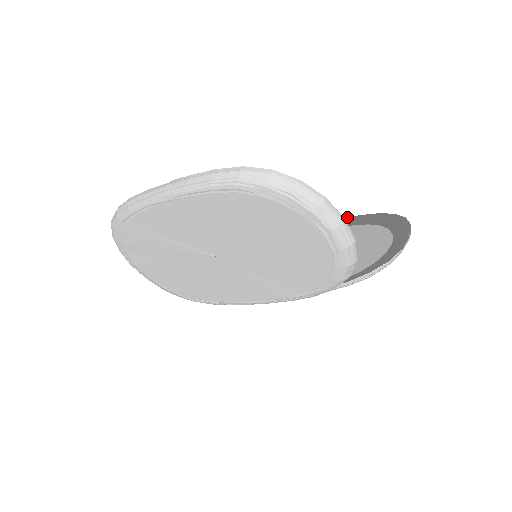
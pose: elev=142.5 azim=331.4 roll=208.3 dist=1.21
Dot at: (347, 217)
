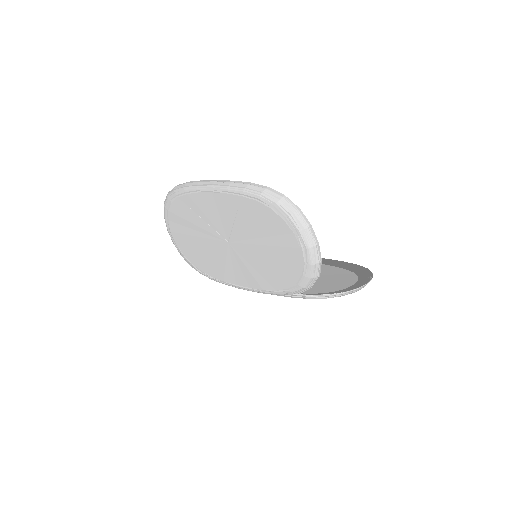
Dot at: (334, 260)
